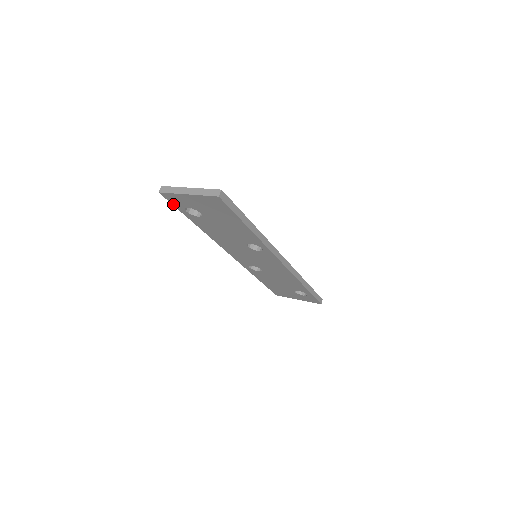
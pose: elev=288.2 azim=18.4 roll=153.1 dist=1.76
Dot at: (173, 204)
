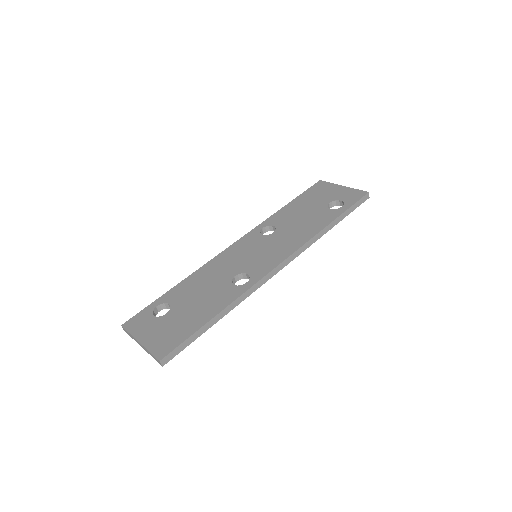
Dot at: occluded
